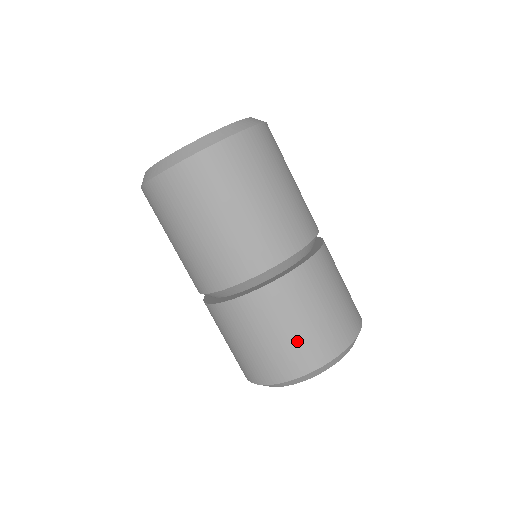
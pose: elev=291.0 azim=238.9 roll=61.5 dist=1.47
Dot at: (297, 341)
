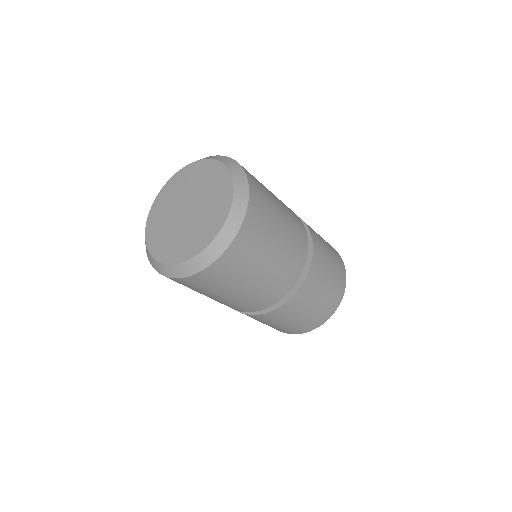
Dot at: (305, 321)
